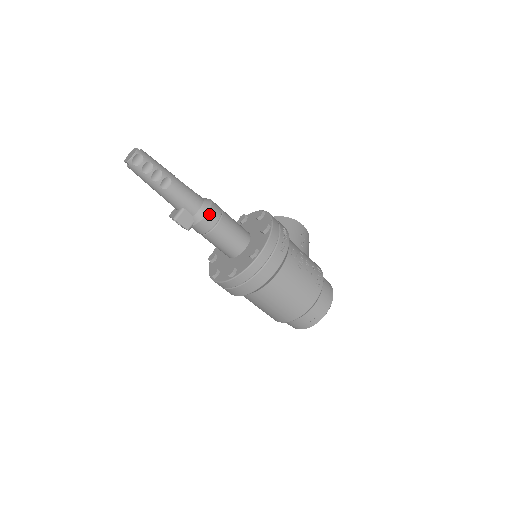
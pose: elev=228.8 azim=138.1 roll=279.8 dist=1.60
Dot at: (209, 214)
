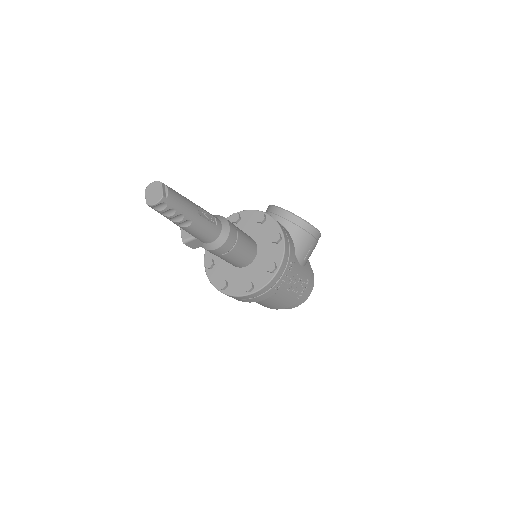
Dot at: (220, 248)
